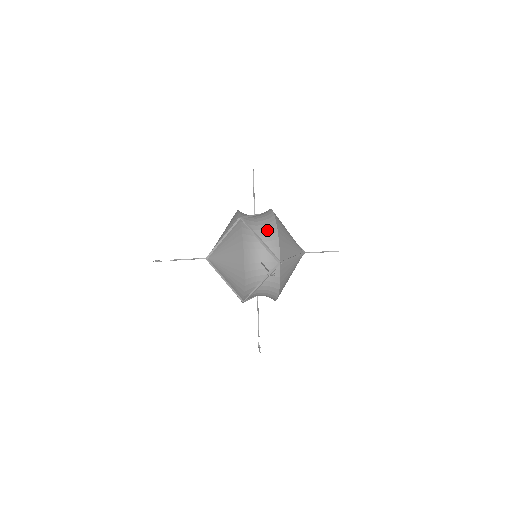
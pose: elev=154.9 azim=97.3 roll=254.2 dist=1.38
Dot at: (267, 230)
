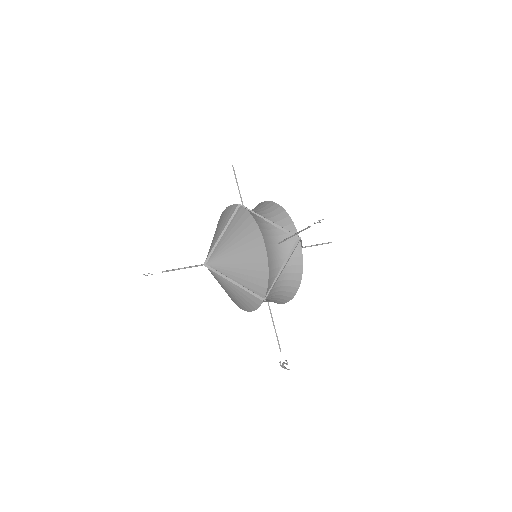
Dot at: (272, 212)
